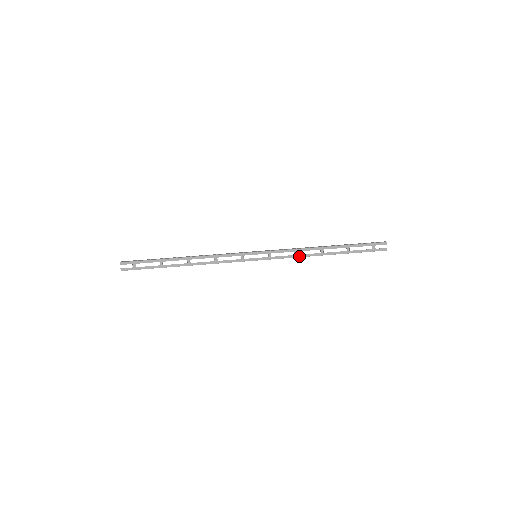
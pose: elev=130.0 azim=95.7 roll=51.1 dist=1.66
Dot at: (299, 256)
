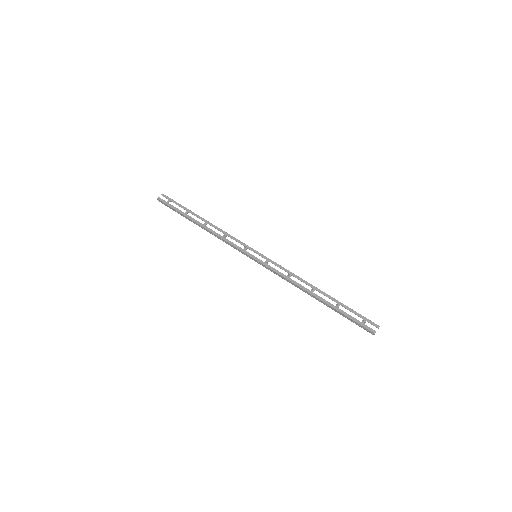
Dot at: (290, 280)
